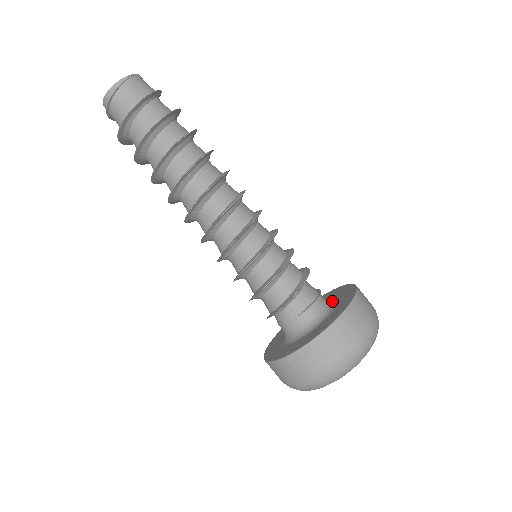
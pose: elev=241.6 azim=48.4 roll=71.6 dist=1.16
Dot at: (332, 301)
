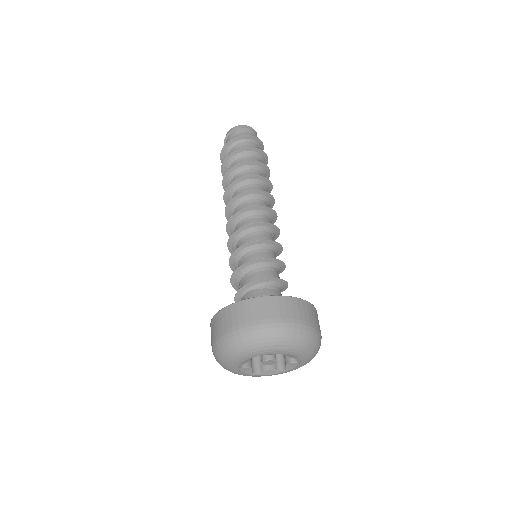
Dot at: occluded
